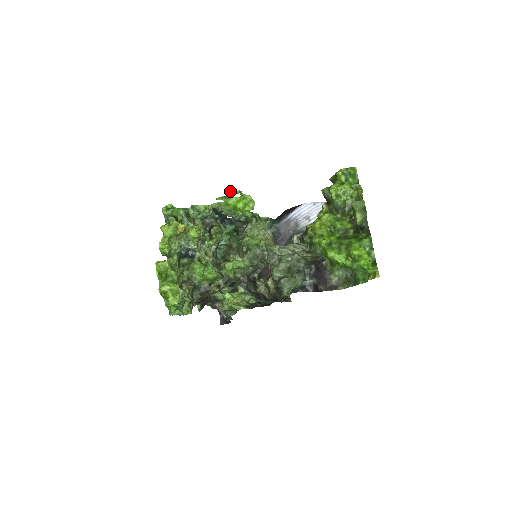
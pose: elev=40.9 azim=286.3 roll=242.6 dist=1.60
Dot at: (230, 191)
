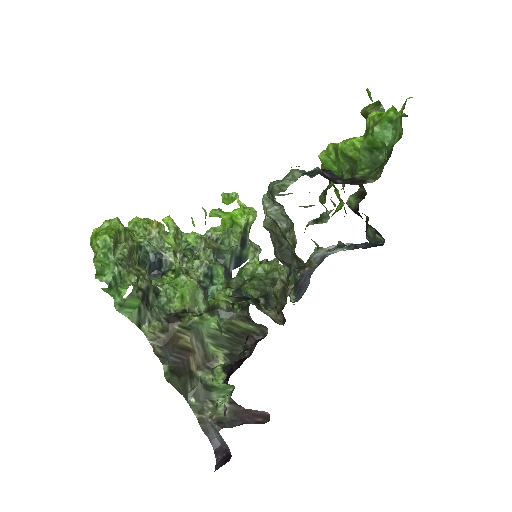
Dot at: (223, 193)
